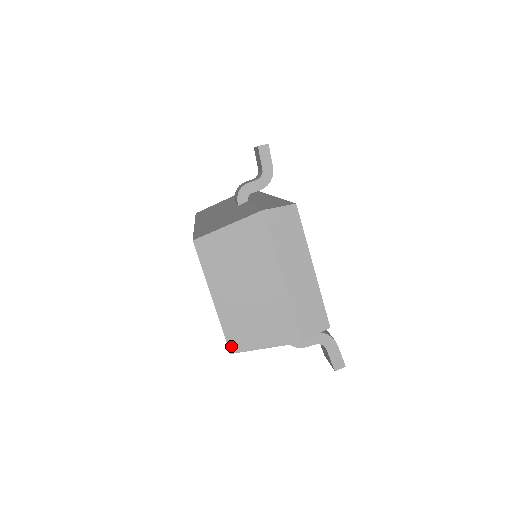
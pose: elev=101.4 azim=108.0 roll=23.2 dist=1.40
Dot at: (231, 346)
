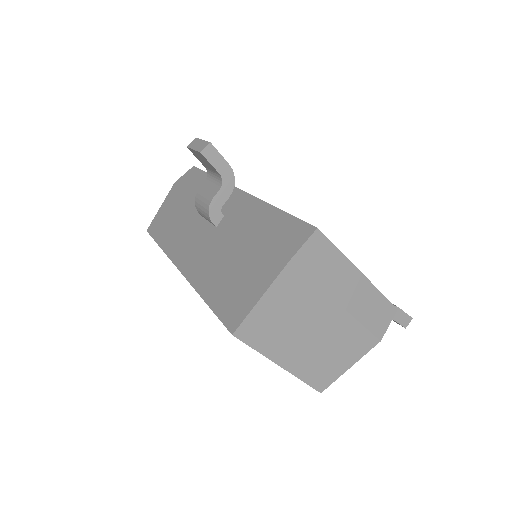
Dot at: (318, 388)
